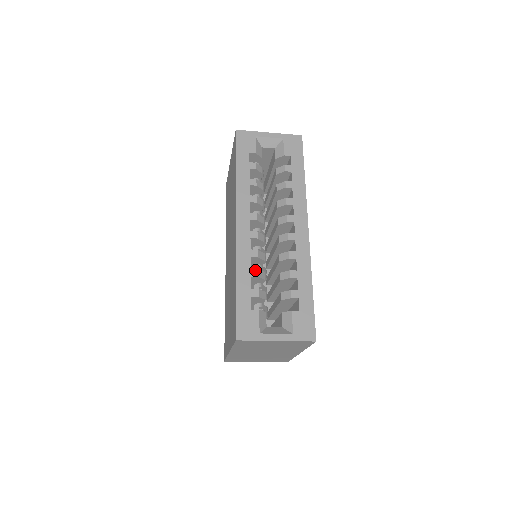
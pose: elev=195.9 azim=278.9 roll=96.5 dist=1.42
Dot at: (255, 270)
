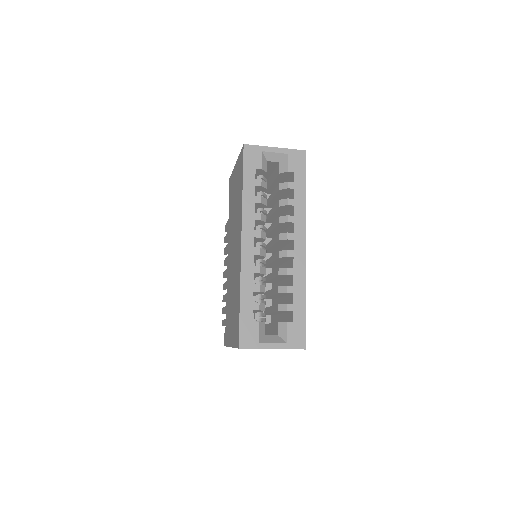
Dot at: (257, 285)
